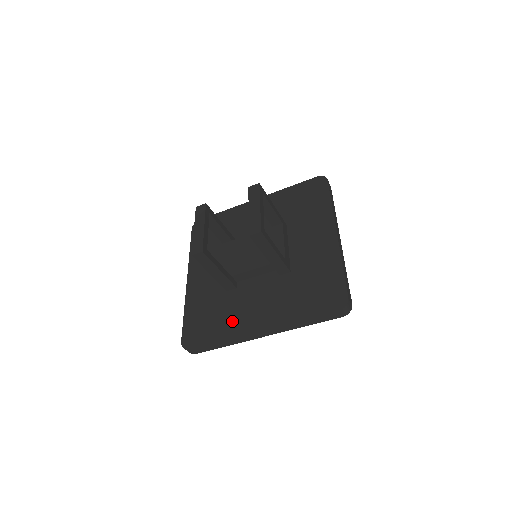
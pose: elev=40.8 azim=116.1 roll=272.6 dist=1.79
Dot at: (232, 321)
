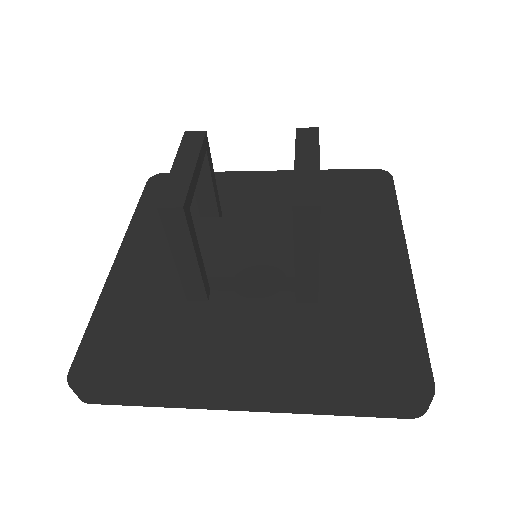
Dot at: (186, 361)
